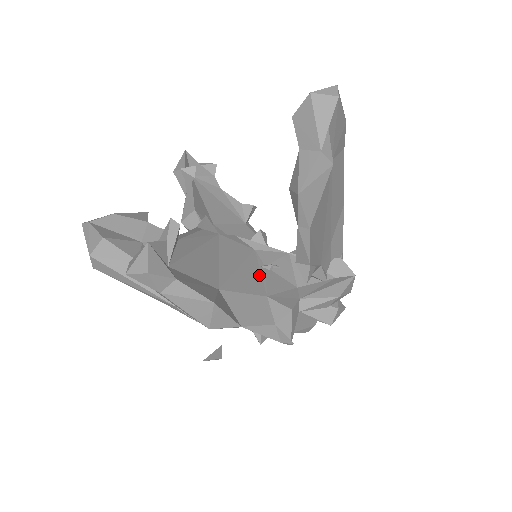
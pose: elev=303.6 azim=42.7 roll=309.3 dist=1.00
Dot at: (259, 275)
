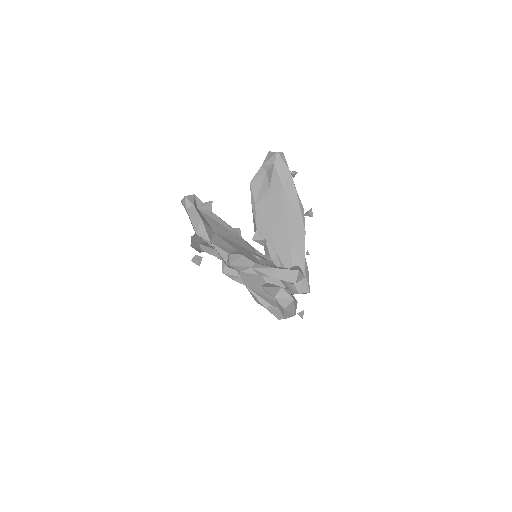
Dot at: (245, 251)
